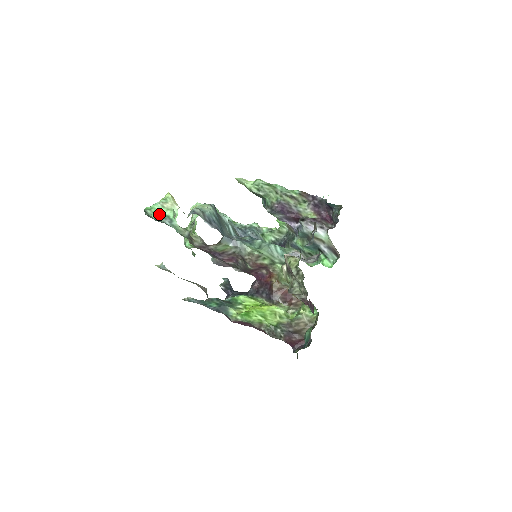
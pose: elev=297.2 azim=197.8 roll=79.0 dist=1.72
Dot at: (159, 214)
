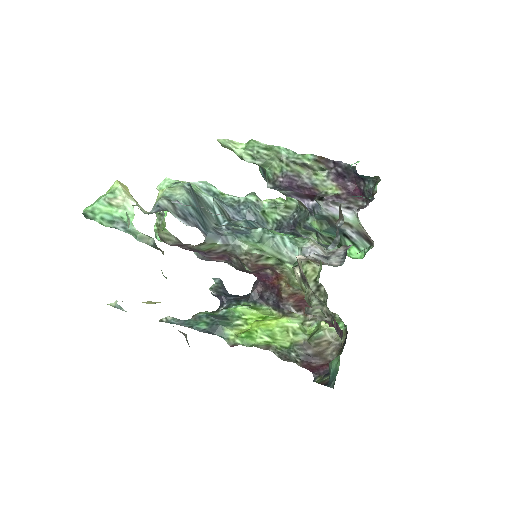
Dot at: (106, 217)
